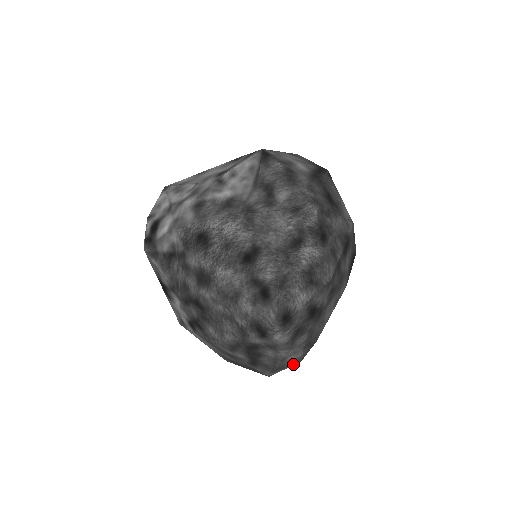
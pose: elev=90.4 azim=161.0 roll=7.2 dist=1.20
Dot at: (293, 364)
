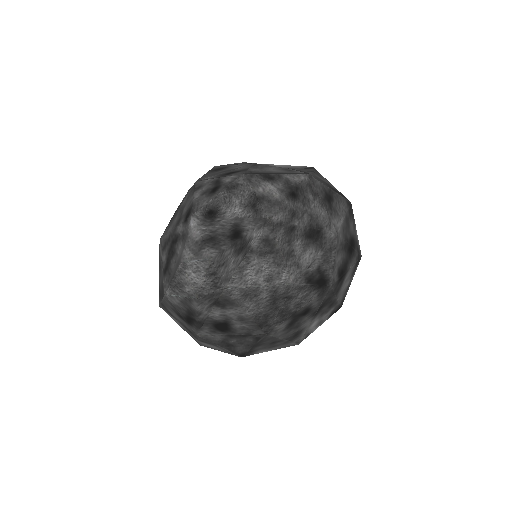
Dot at: (190, 295)
